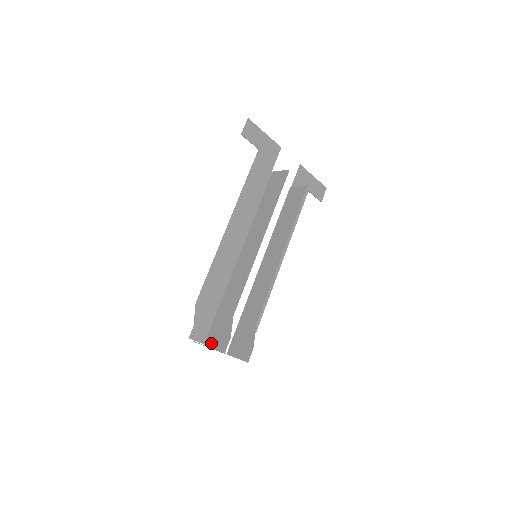
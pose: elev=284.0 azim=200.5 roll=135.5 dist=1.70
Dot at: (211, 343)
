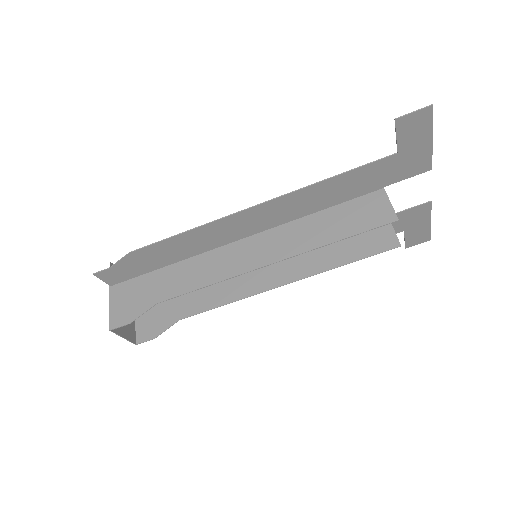
Dot at: (114, 297)
